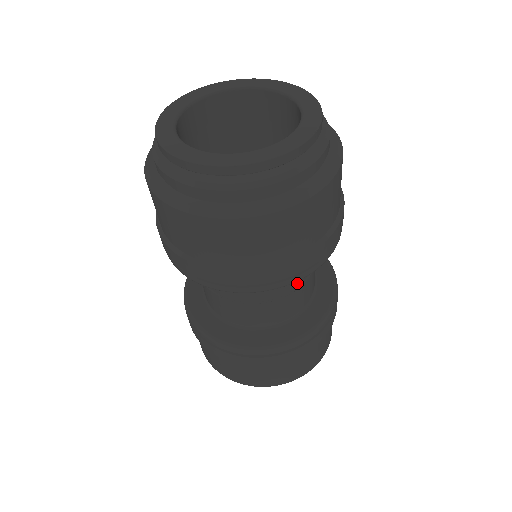
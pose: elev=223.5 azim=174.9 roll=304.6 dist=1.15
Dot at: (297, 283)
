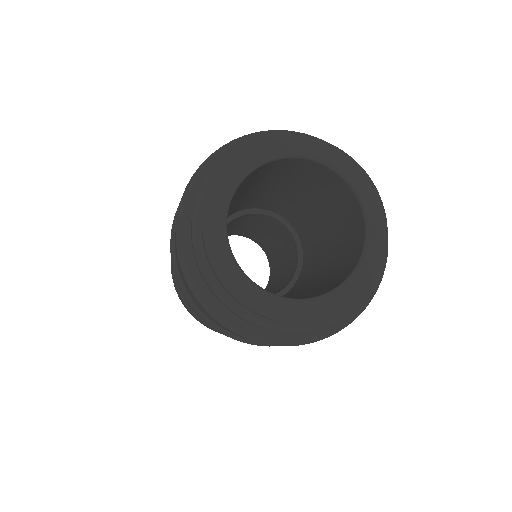
Dot at: occluded
